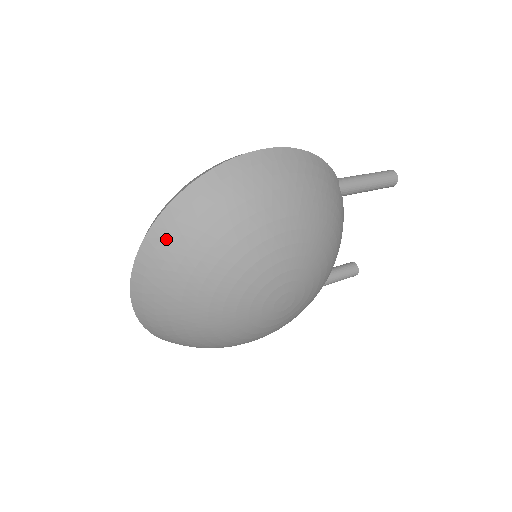
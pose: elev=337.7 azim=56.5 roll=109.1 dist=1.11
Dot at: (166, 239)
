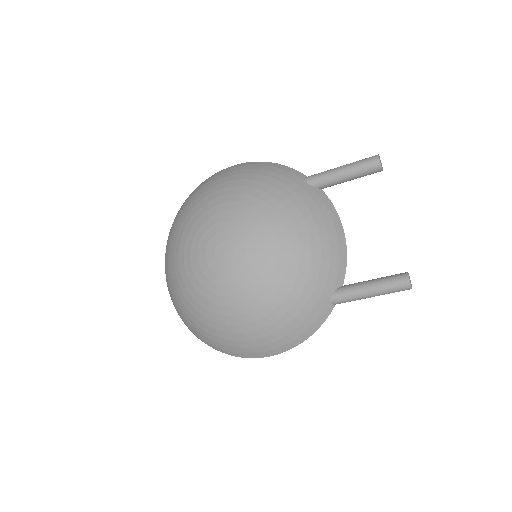
Dot at: occluded
